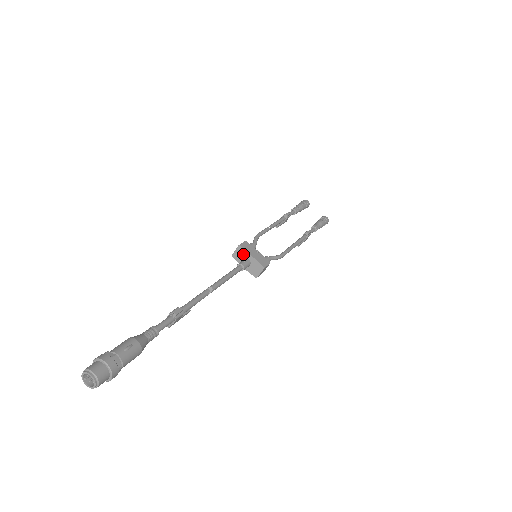
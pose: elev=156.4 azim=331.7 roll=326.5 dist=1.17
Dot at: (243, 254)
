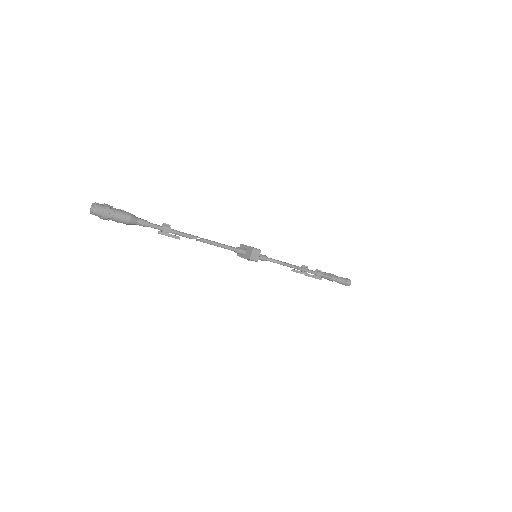
Dot at: (242, 248)
